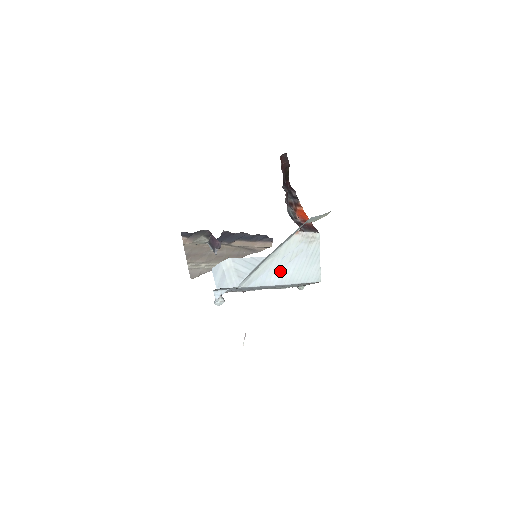
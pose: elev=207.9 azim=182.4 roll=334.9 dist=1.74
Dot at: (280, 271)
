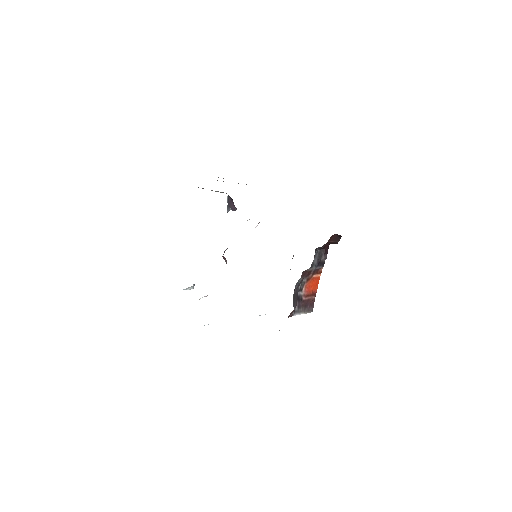
Dot at: occluded
